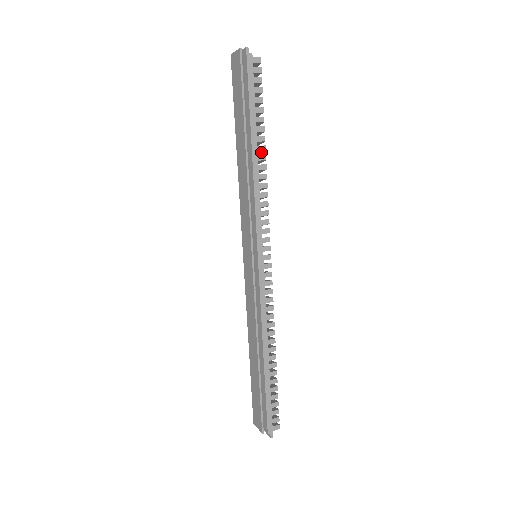
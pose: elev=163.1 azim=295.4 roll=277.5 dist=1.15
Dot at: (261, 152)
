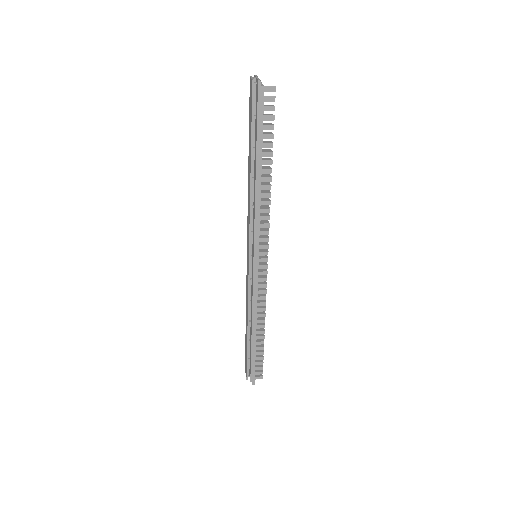
Dot at: (269, 172)
